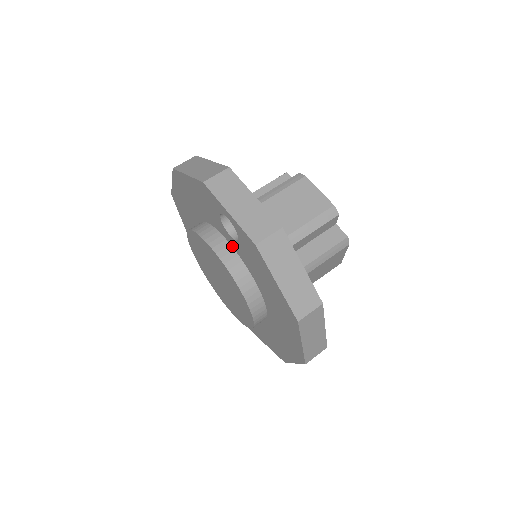
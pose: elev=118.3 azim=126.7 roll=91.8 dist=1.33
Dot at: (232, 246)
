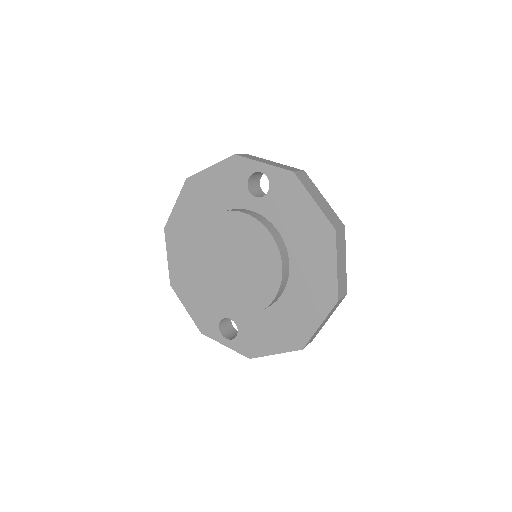
Dot at: (255, 211)
